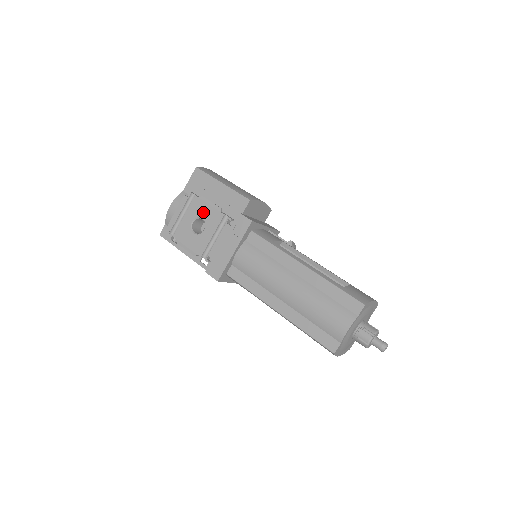
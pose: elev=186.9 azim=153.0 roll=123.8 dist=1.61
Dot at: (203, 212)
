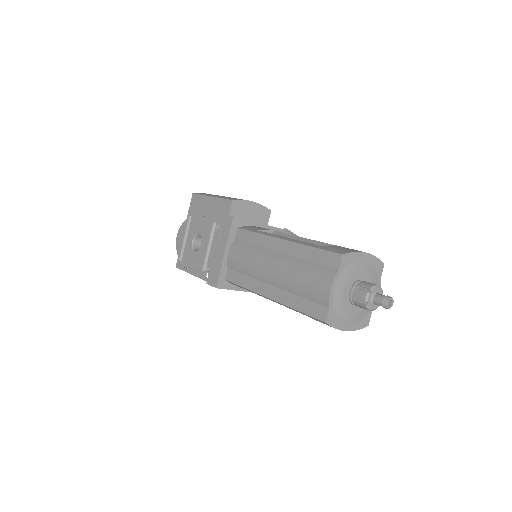
Dot at: (198, 228)
